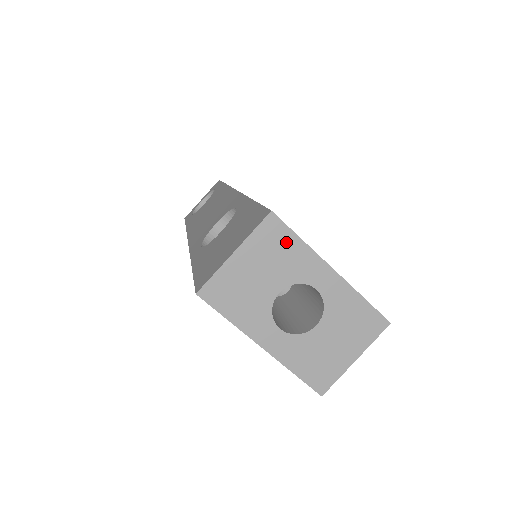
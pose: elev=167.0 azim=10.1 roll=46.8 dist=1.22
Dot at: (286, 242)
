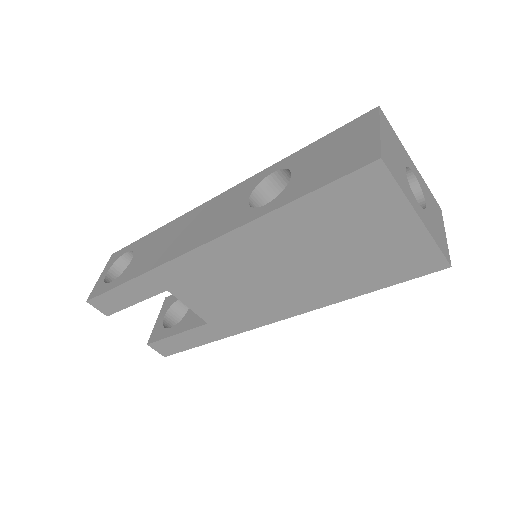
Dot at: (392, 132)
